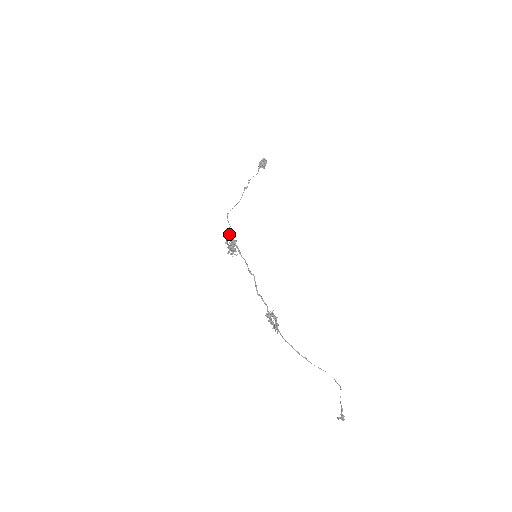
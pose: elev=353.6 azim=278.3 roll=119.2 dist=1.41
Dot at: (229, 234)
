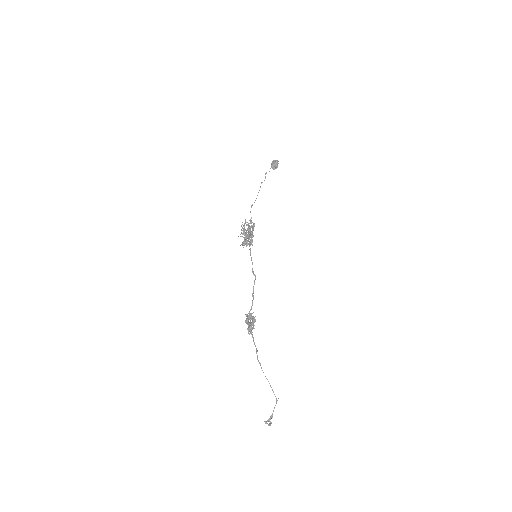
Dot at: (246, 224)
